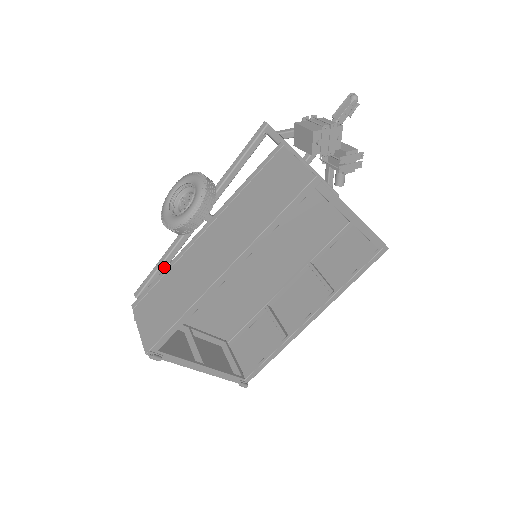
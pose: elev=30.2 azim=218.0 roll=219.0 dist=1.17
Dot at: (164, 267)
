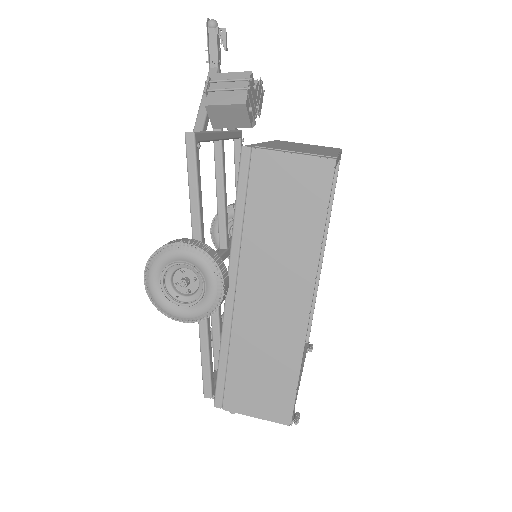
Dot at: (210, 351)
